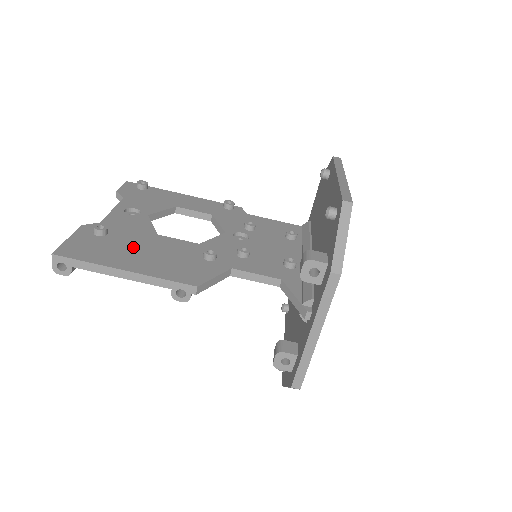
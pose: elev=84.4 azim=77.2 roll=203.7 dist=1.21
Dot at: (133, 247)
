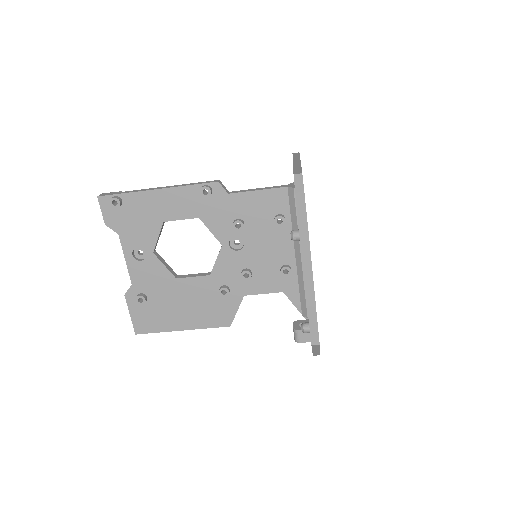
Dot at: (171, 304)
